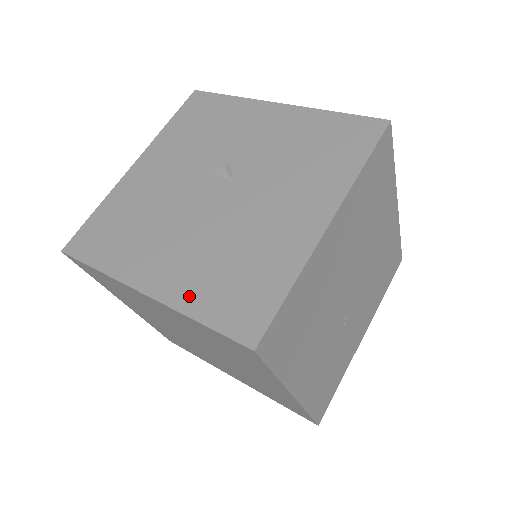
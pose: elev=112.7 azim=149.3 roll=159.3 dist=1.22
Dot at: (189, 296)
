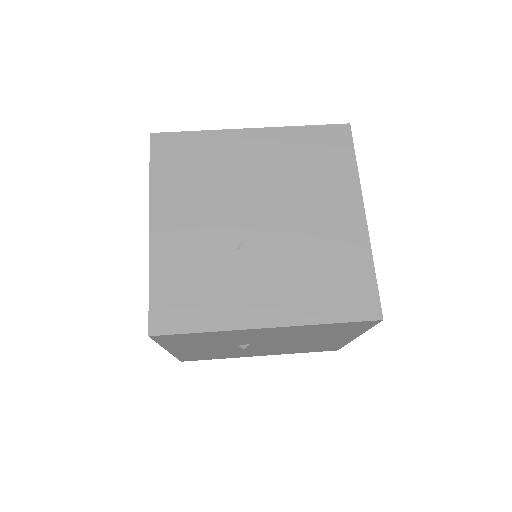
Dot at: occluded
